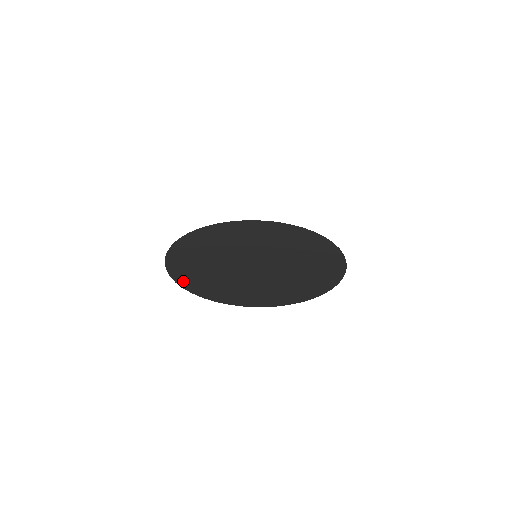
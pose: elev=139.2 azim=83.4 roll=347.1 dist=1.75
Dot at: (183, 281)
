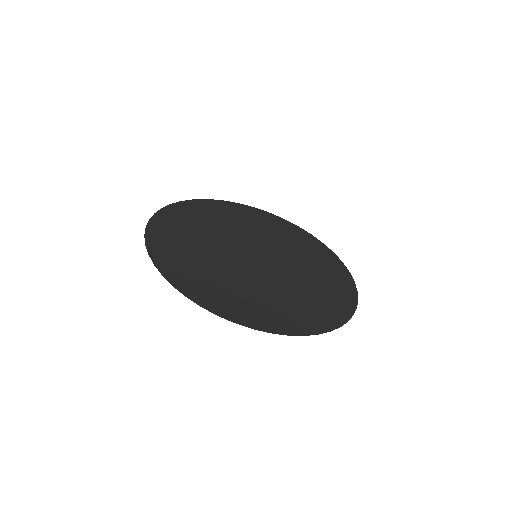
Dot at: (161, 217)
